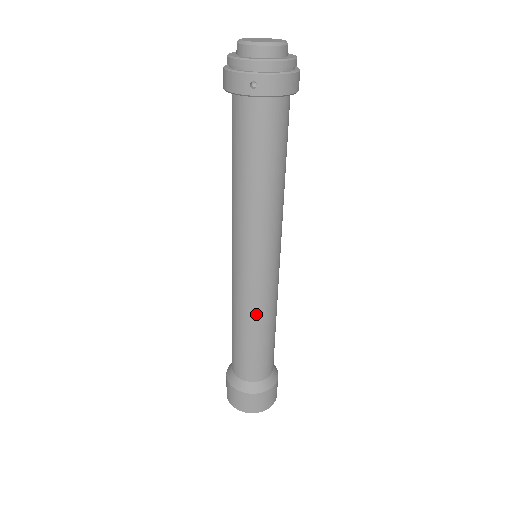
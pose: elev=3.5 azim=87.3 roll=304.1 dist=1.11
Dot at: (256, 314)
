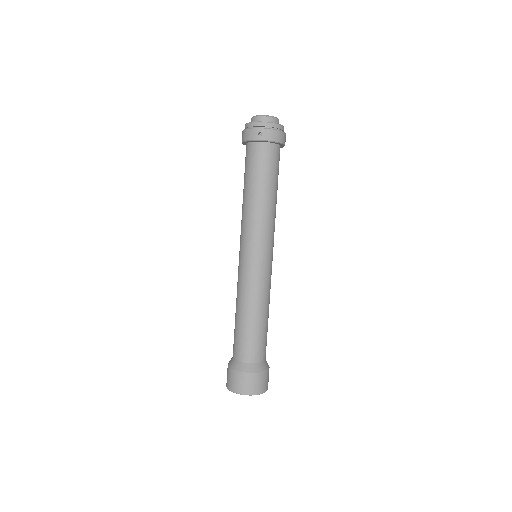
Dot at: (255, 296)
